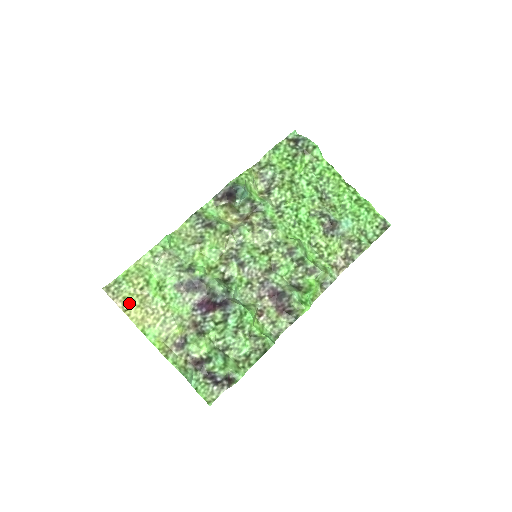
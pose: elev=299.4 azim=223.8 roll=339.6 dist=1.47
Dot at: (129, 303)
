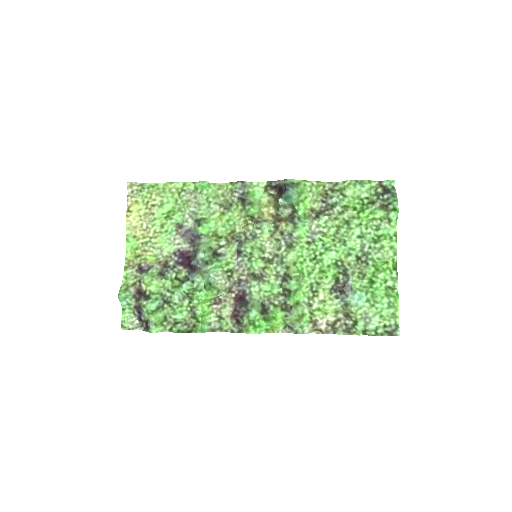
Dot at: (136, 208)
